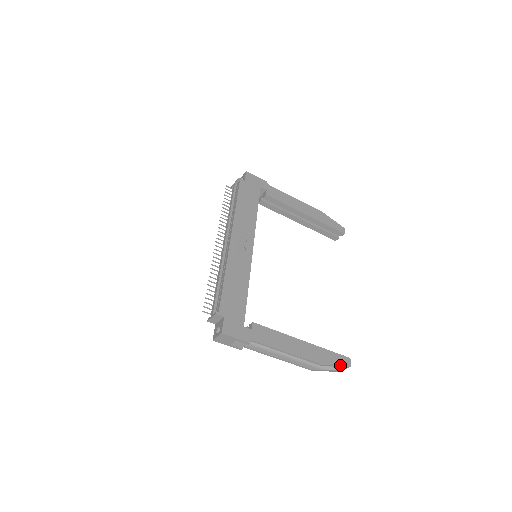
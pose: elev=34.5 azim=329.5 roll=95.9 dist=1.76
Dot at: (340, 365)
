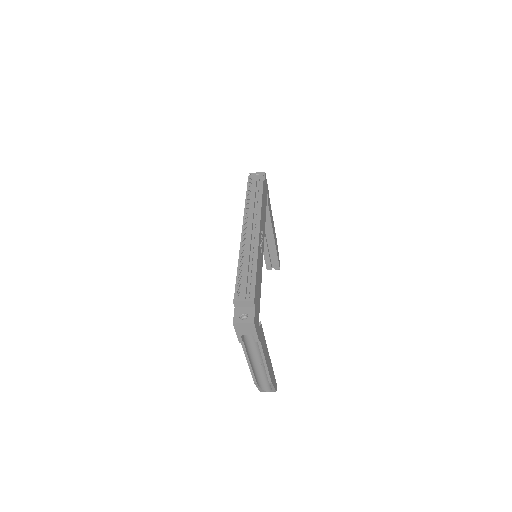
Dot at: occluded
